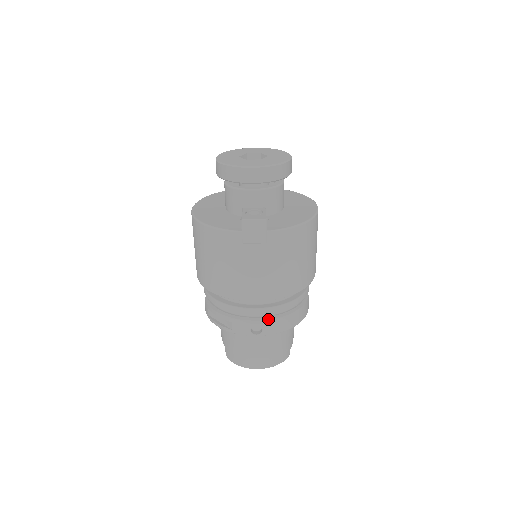
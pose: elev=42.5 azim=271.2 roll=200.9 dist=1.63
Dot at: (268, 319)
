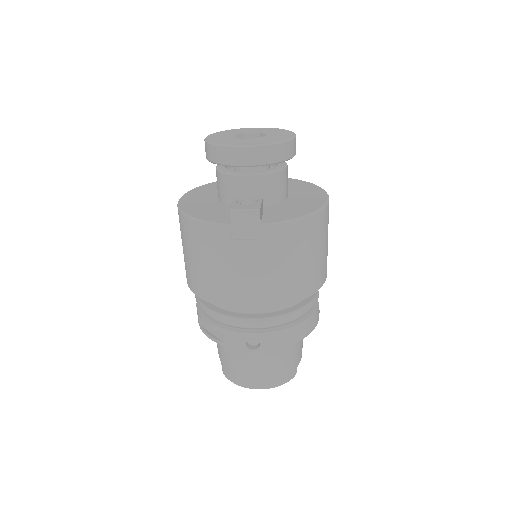
Dot at: (266, 331)
